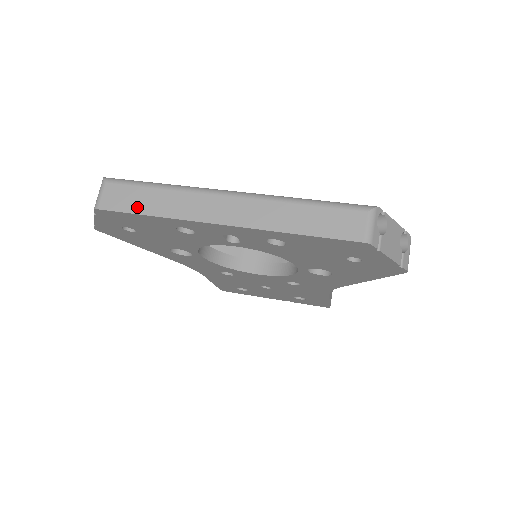
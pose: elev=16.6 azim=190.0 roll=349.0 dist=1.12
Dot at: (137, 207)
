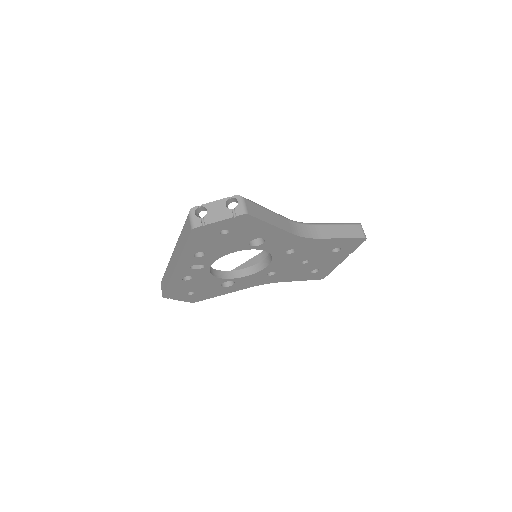
Dot at: (166, 285)
